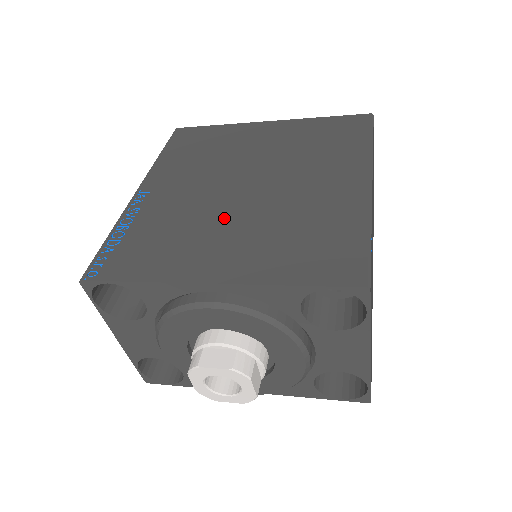
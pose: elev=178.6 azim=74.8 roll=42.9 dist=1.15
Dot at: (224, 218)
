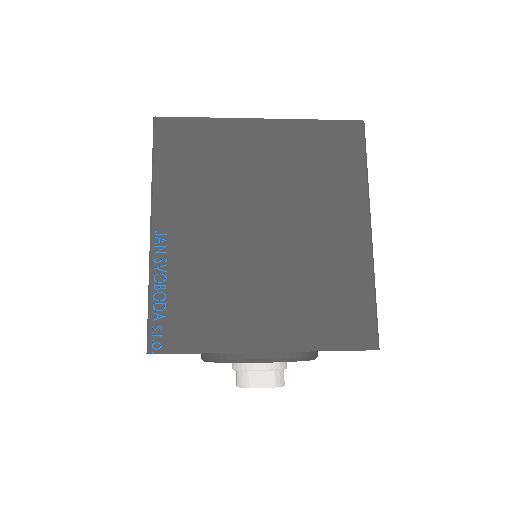
Dot at: (255, 275)
